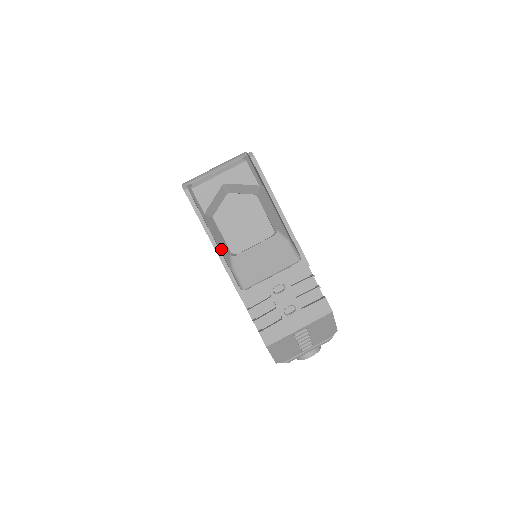
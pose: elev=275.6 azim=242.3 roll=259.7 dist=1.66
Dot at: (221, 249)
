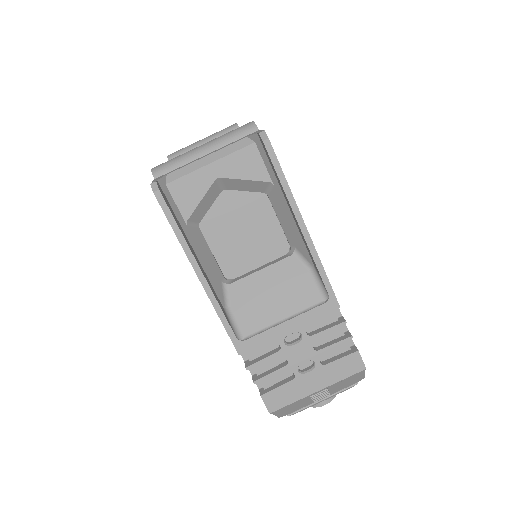
Dot at: (210, 277)
